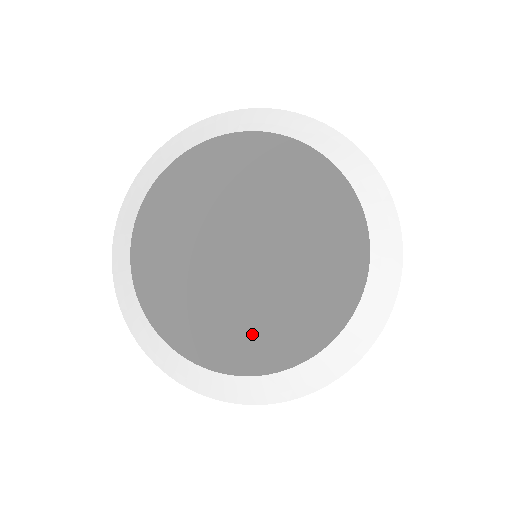
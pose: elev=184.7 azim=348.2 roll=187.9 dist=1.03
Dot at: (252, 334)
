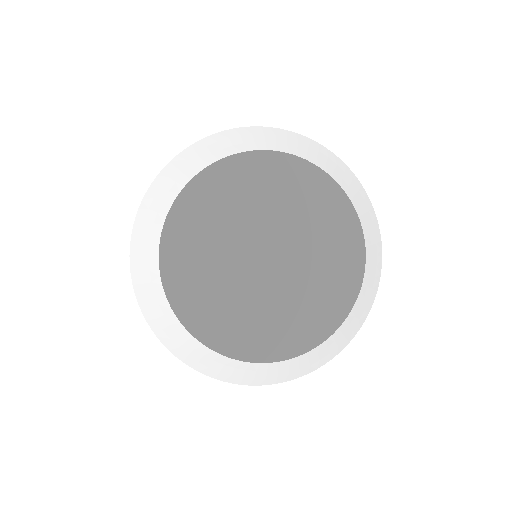
Dot at: (314, 307)
